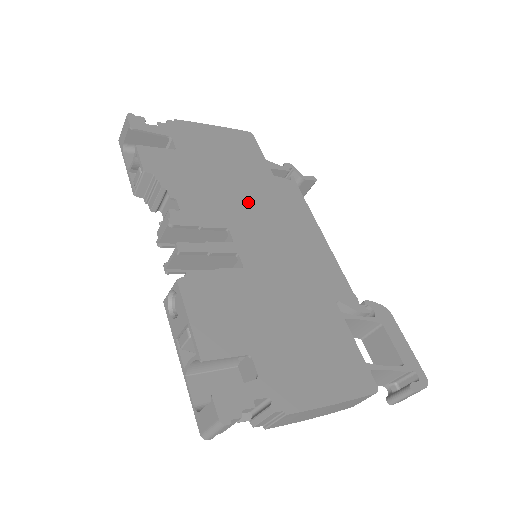
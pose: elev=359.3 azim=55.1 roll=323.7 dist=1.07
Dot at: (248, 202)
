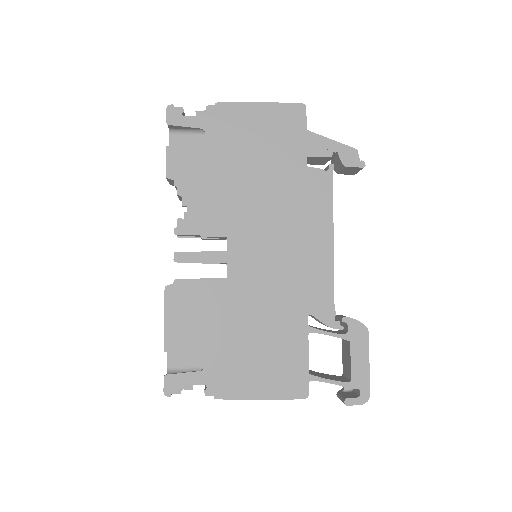
Dot at: (260, 205)
